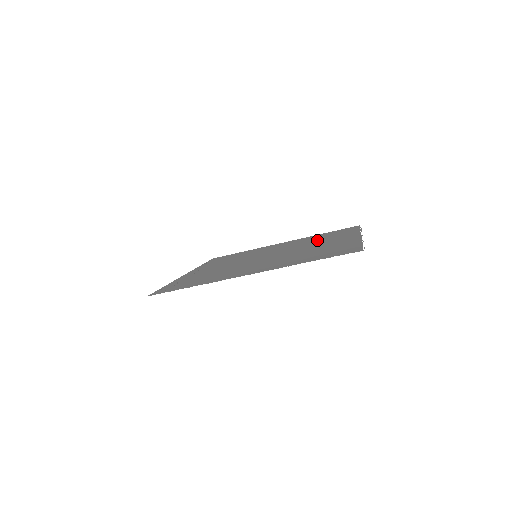
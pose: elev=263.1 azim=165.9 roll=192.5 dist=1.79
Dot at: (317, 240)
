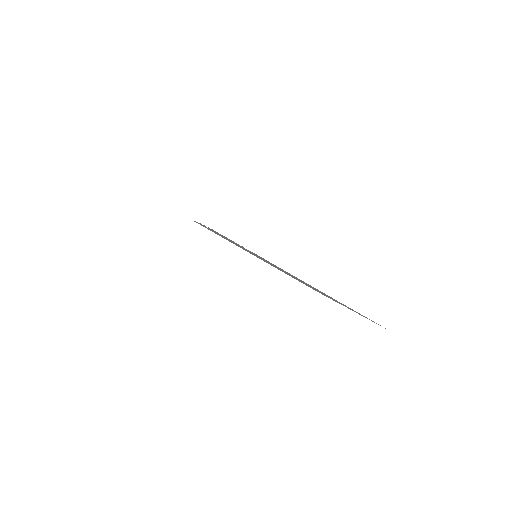
Dot at: occluded
